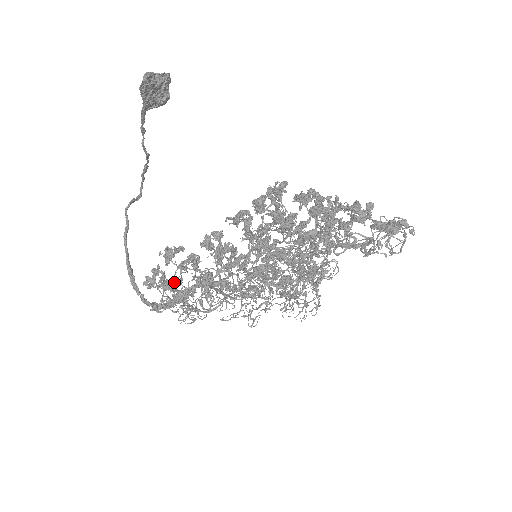
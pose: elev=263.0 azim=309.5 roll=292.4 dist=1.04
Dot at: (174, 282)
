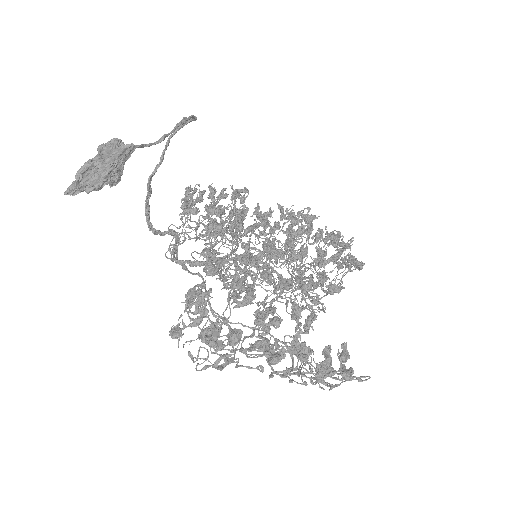
Dot at: (169, 245)
